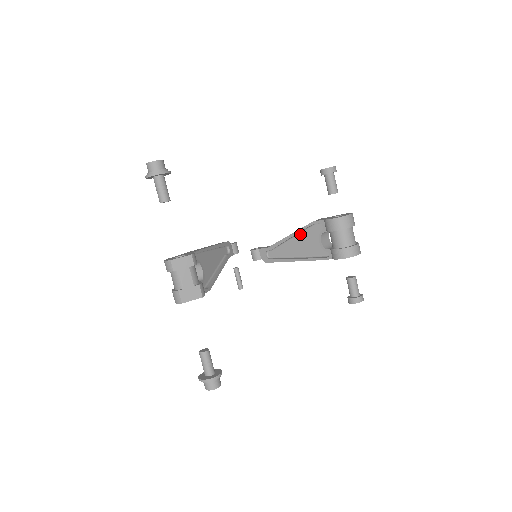
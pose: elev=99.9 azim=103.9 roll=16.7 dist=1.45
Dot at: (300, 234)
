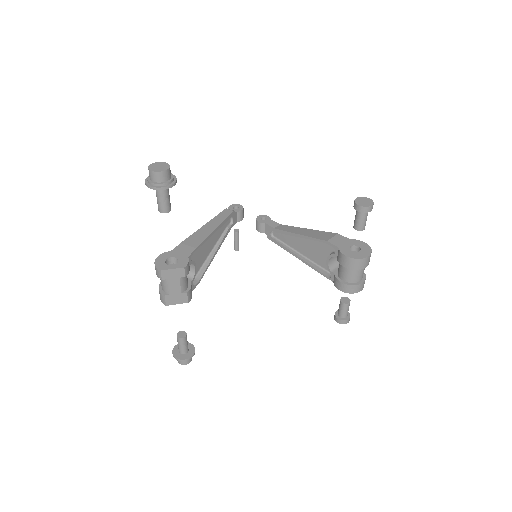
Dot at: occluded
